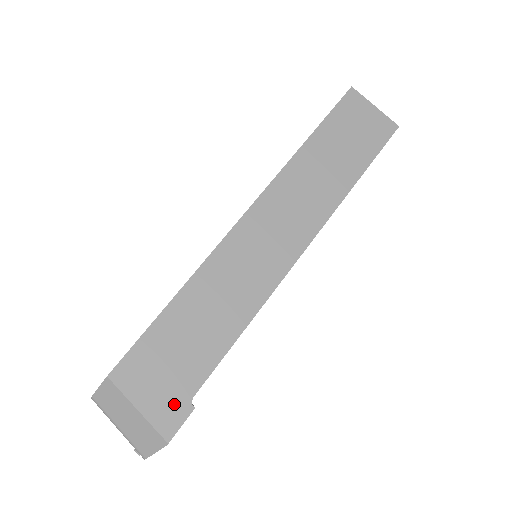
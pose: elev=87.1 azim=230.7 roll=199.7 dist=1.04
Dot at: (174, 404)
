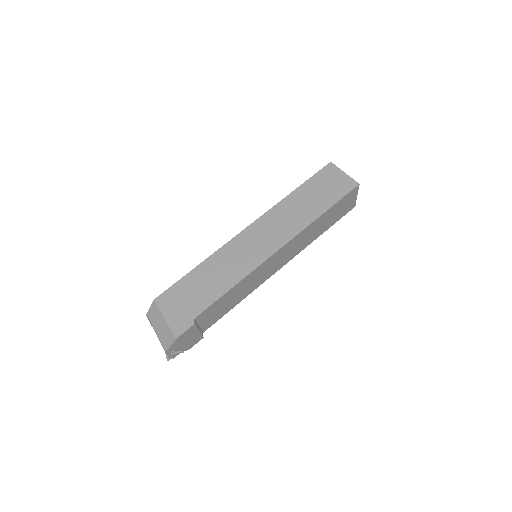
Dot at: (184, 319)
